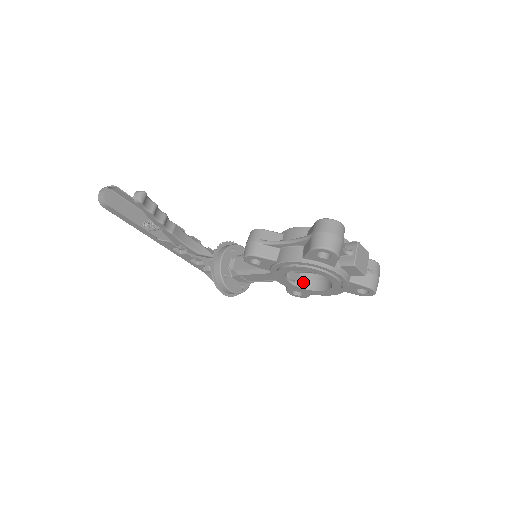
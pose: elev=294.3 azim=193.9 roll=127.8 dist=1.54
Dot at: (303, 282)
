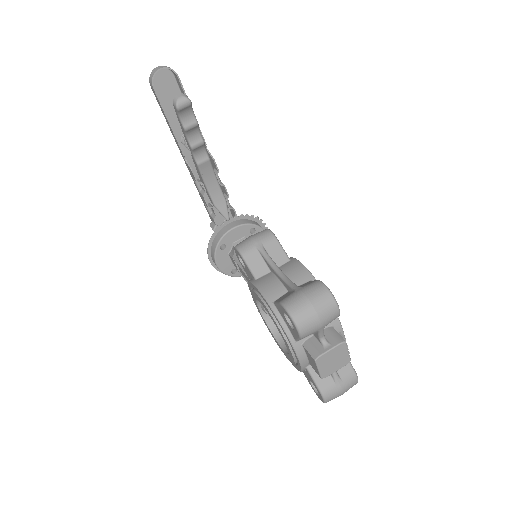
Dot at: occluded
